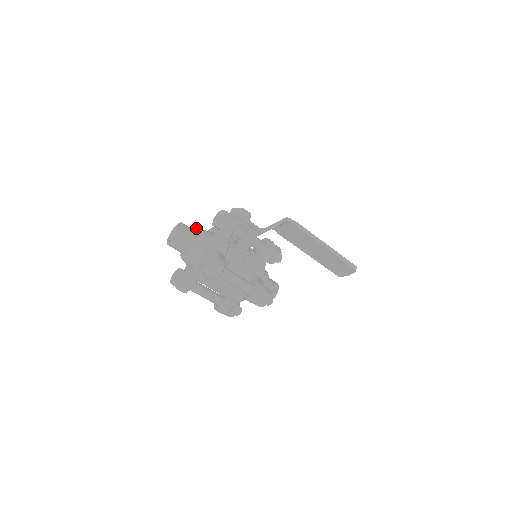
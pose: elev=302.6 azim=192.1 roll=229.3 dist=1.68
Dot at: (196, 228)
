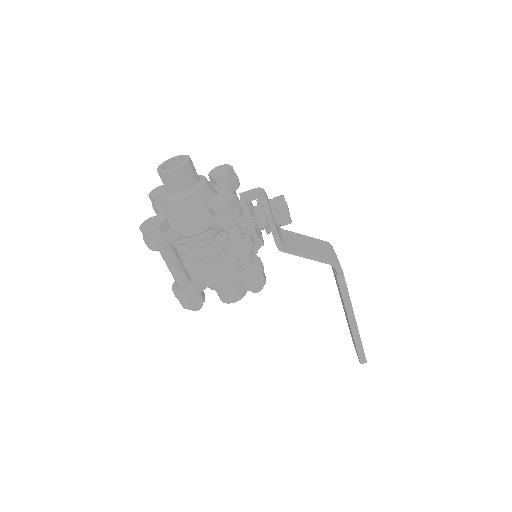
Dot at: (227, 172)
